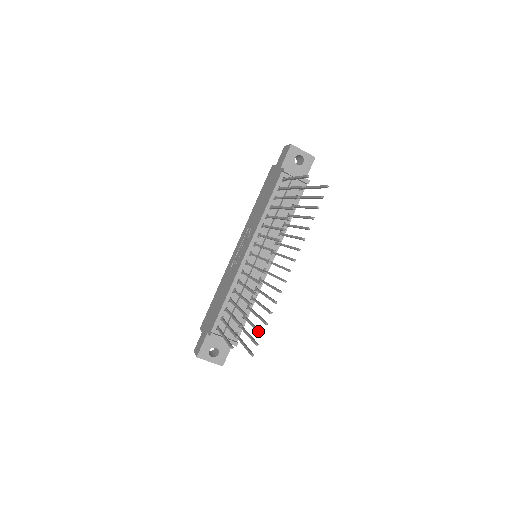
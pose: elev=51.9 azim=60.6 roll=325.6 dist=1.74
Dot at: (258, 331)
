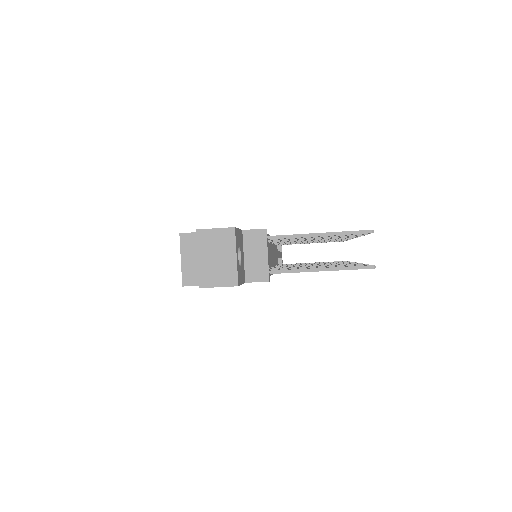
Dot at: occluded
